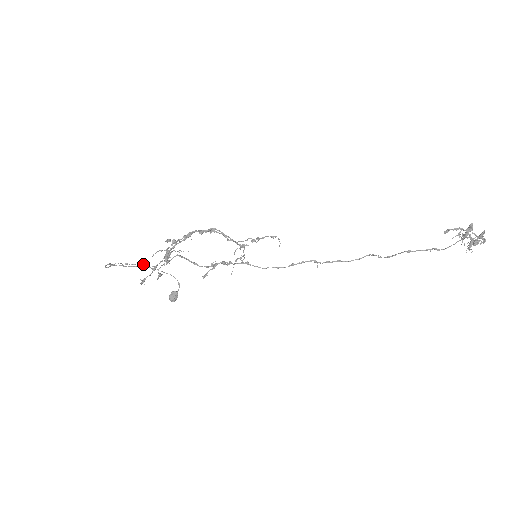
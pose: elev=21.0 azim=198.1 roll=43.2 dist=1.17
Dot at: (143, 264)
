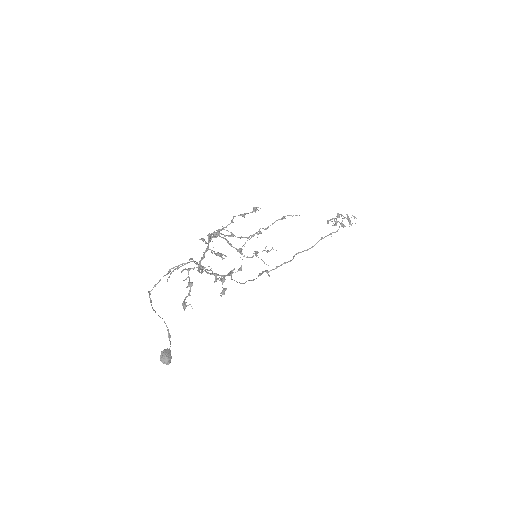
Dot at: (151, 300)
